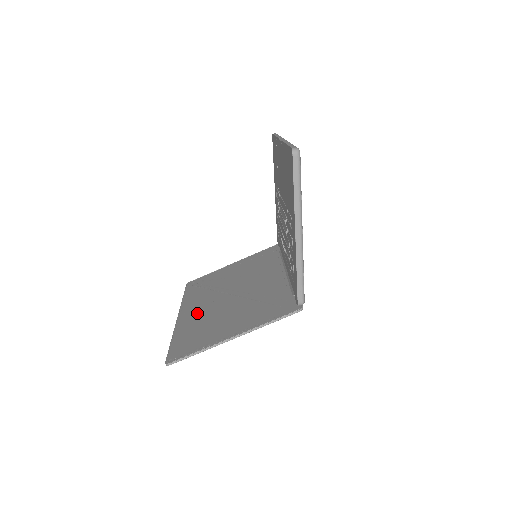
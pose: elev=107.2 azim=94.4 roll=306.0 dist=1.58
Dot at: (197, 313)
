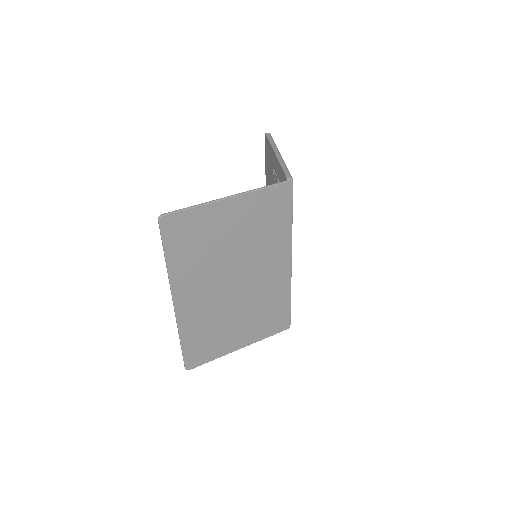
Dot at: (195, 283)
